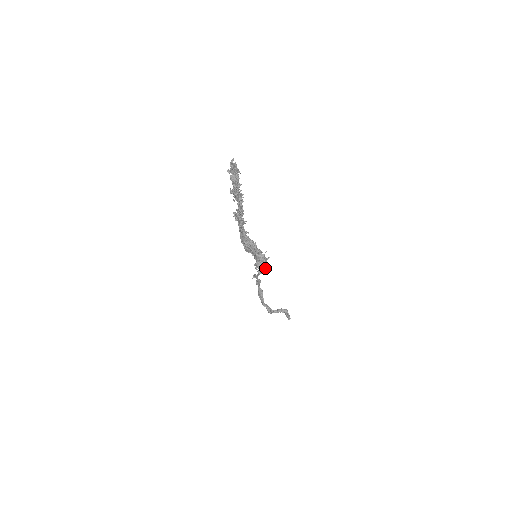
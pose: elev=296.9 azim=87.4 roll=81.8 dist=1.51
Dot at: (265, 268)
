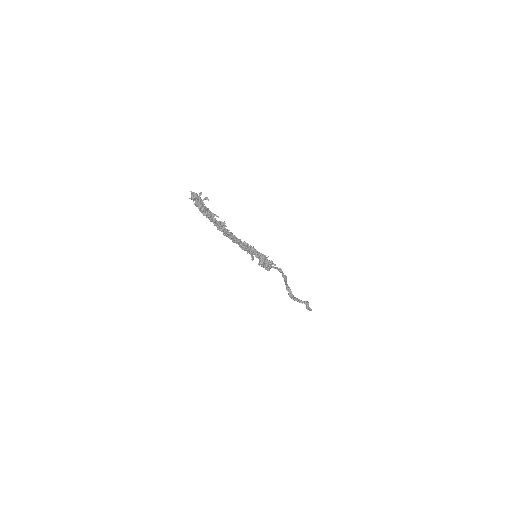
Dot at: occluded
